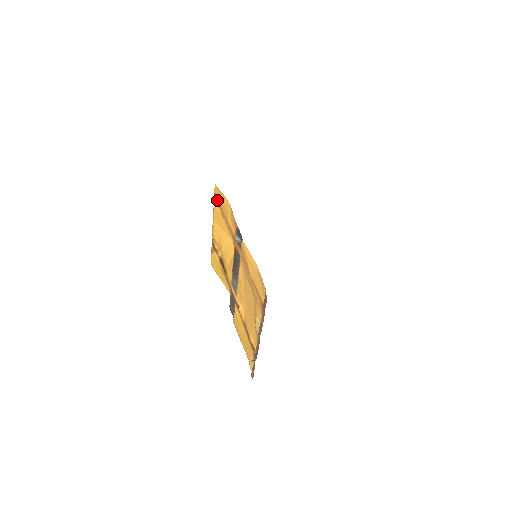
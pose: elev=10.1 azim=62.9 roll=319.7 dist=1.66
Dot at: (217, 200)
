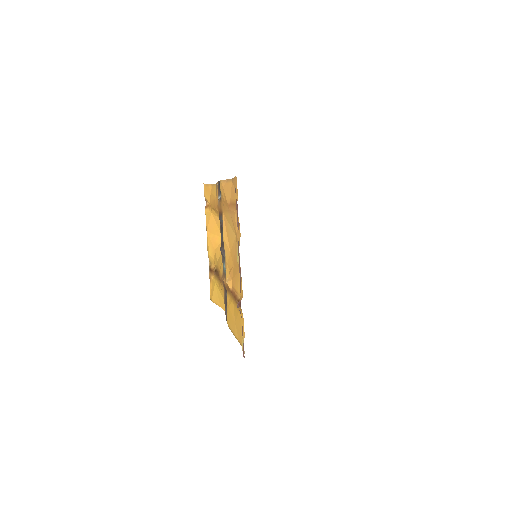
Dot at: (208, 203)
